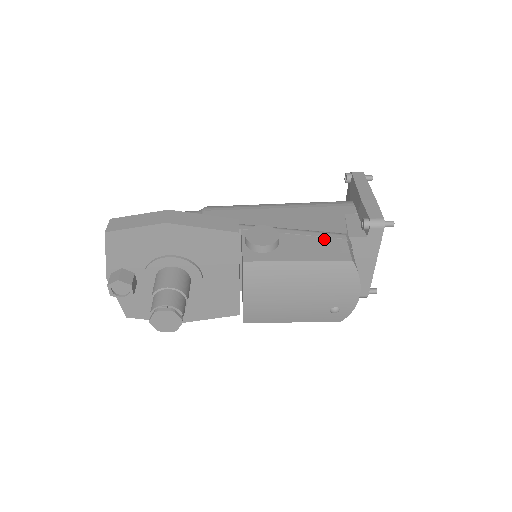
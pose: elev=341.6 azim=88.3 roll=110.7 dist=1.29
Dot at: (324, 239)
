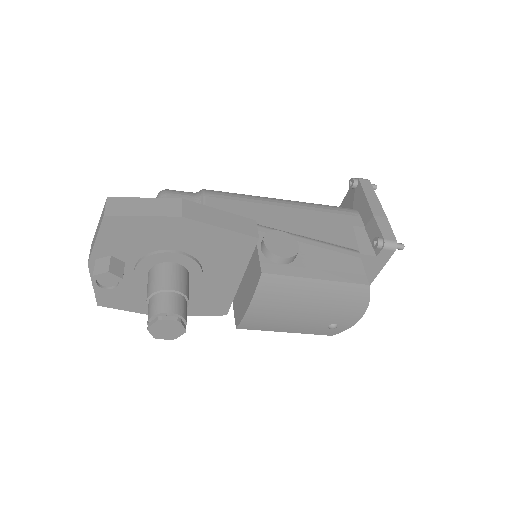
Dot at: (340, 255)
